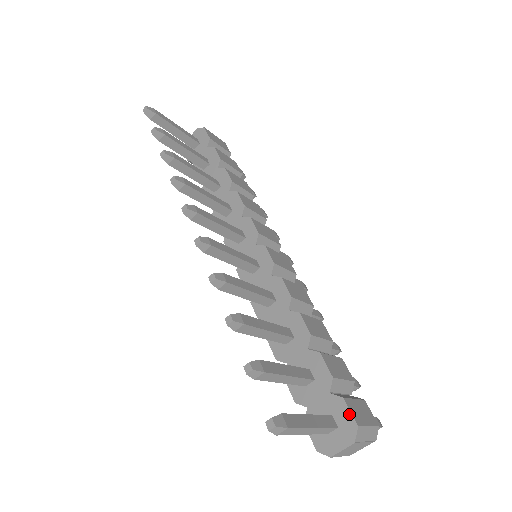
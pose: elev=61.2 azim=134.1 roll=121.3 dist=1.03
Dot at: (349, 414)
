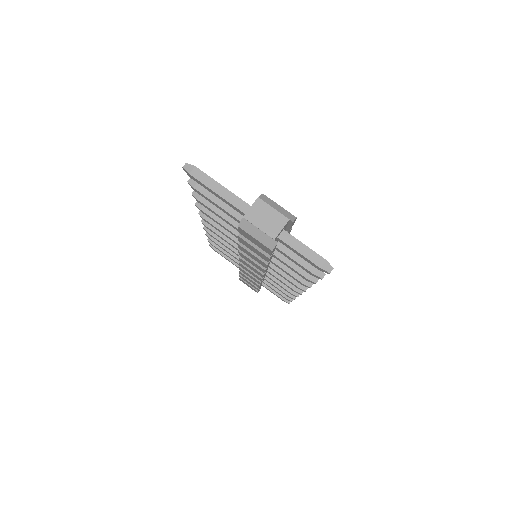
Dot at: occluded
